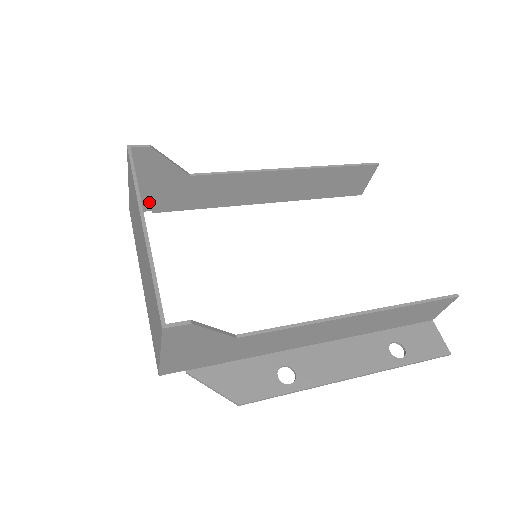
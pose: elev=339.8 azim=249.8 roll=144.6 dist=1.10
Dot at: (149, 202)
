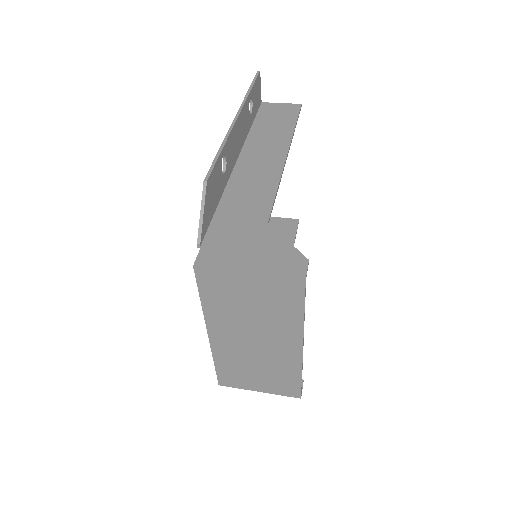
Dot at: (217, 253)
